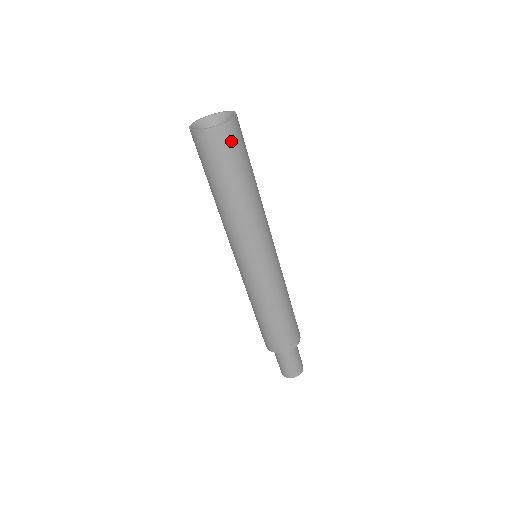
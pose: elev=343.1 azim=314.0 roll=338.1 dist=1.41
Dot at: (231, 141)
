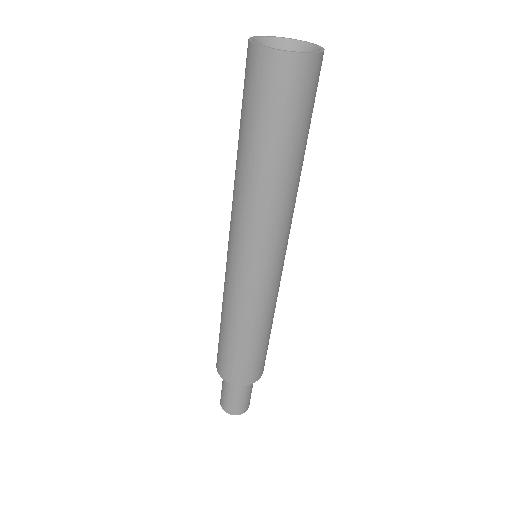
Dot at: (316, 83)
